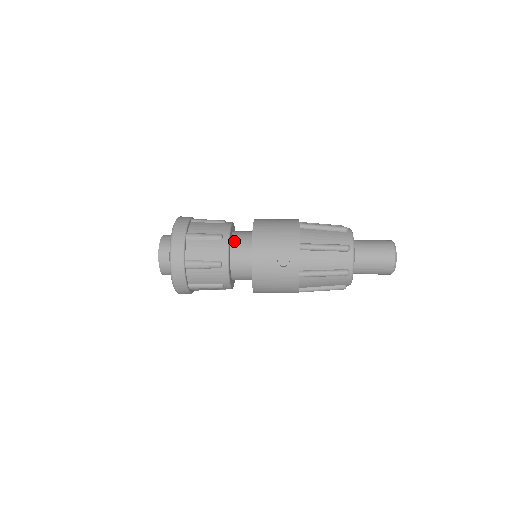
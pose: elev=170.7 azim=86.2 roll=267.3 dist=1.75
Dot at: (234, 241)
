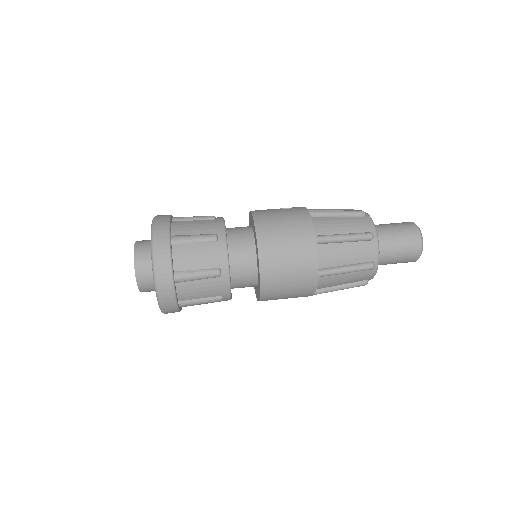
Dot at: (235, 285)
